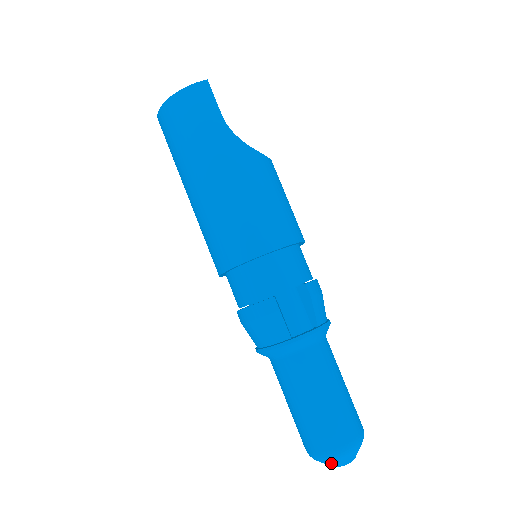
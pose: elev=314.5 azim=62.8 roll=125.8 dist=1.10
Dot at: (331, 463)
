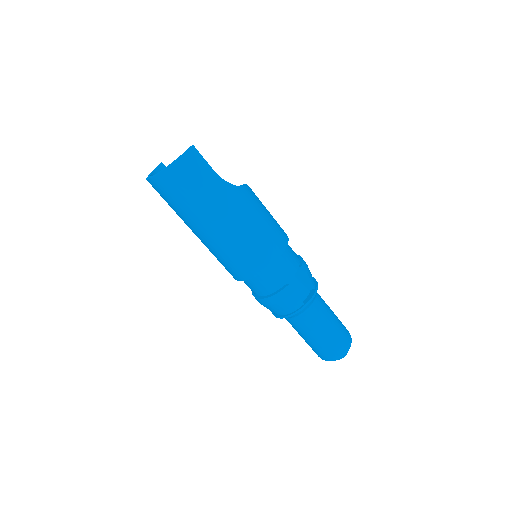
Dot at: (339, 359)
